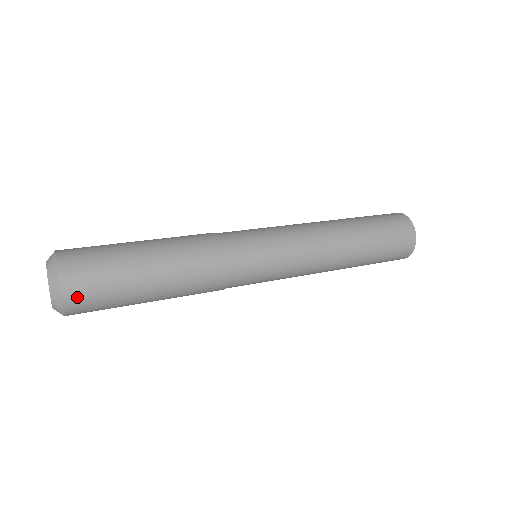
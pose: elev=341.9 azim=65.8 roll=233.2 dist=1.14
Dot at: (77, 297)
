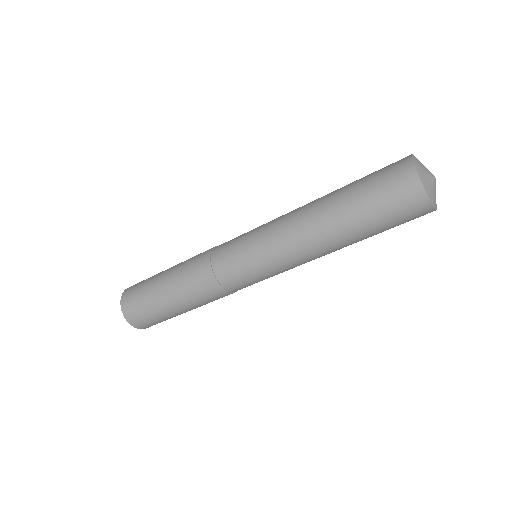
Dot at: (130, 313)
